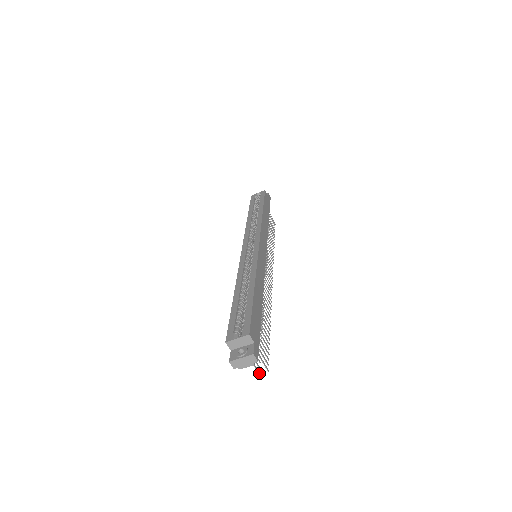
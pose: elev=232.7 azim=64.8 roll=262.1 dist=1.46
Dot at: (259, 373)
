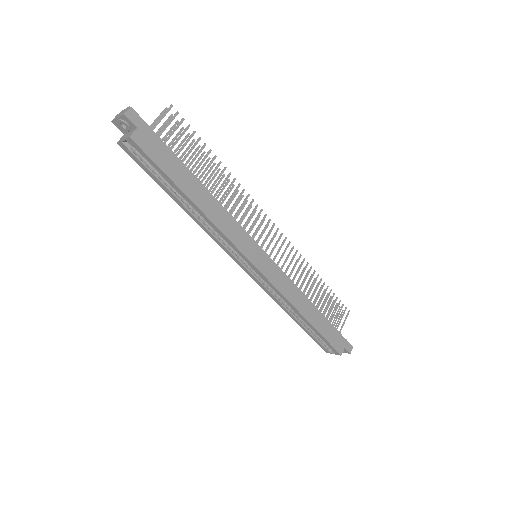
Dot at: occluded
